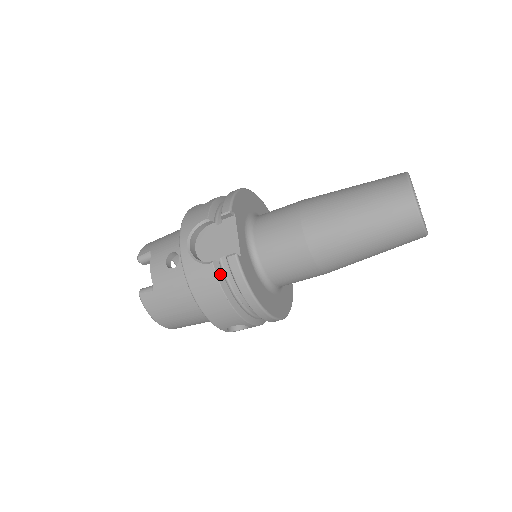
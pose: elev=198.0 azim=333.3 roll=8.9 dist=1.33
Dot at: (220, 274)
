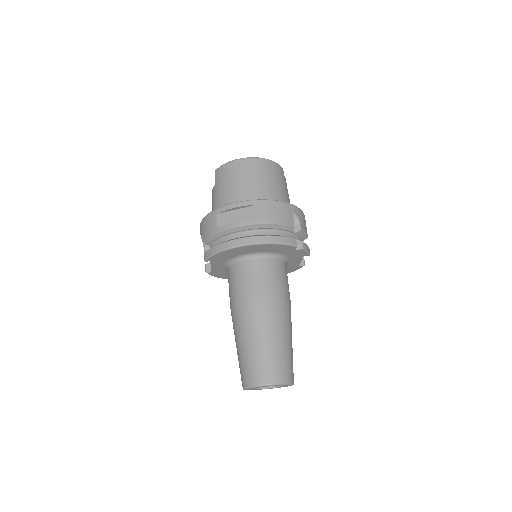
Dot at: occluded
